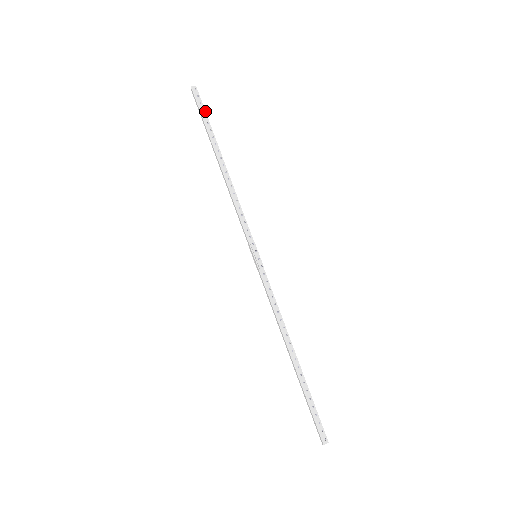
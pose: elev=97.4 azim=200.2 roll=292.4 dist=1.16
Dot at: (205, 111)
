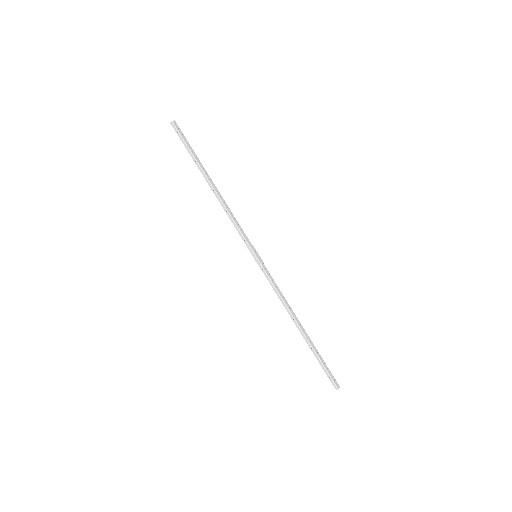
Dot at: occluded
